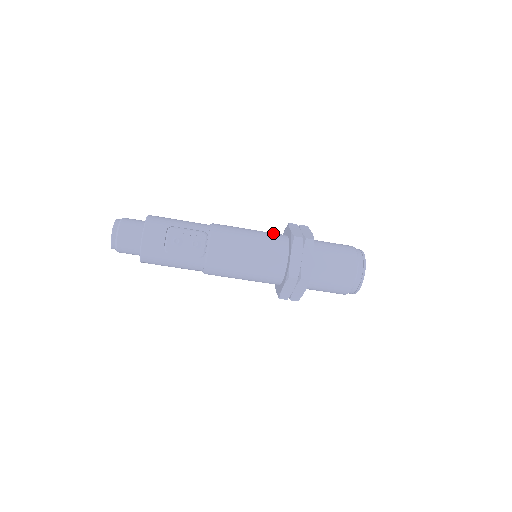
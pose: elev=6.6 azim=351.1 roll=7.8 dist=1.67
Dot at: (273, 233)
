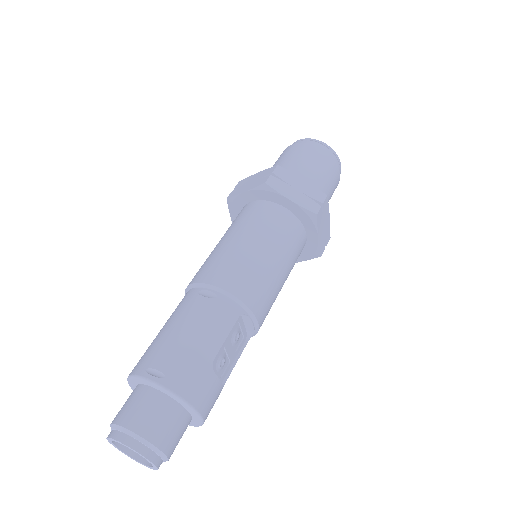
Dot at: (270, 219)
